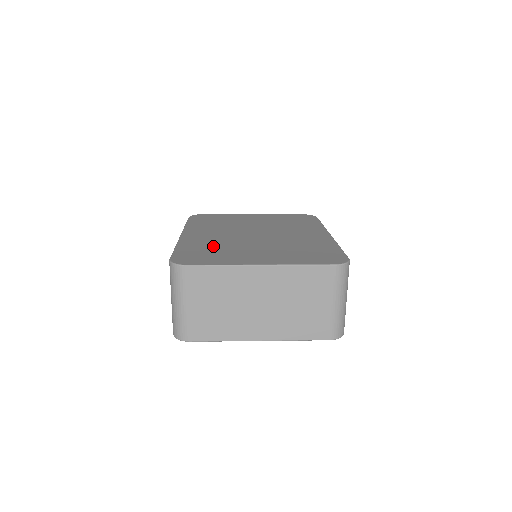
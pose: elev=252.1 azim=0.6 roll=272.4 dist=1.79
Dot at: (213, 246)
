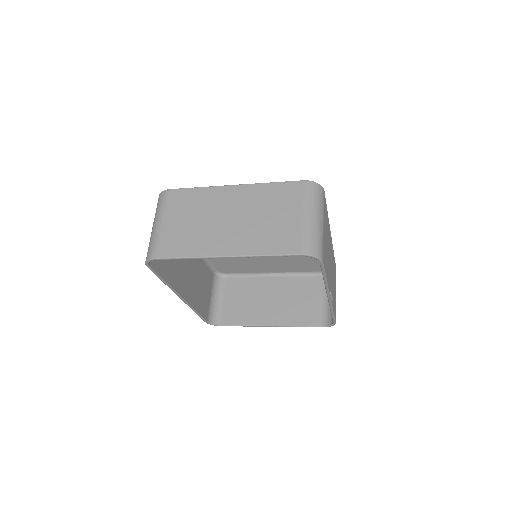
Dot at: occluded
